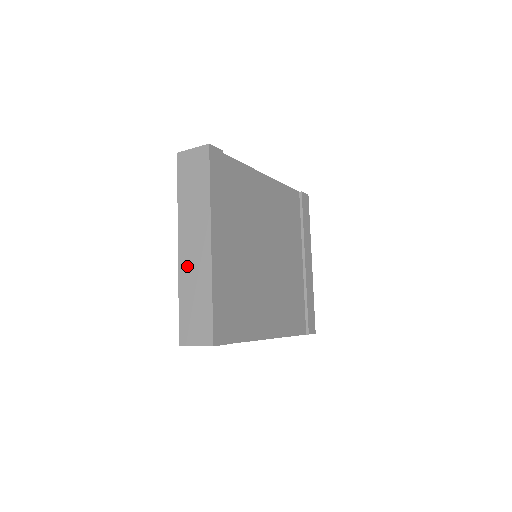
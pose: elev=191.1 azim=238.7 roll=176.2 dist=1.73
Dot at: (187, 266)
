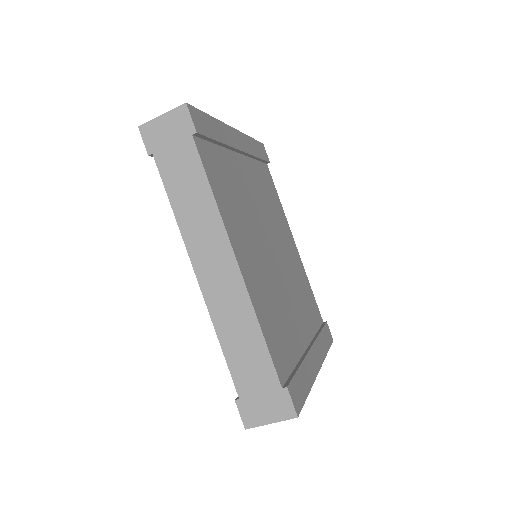
Dot at: occluded
